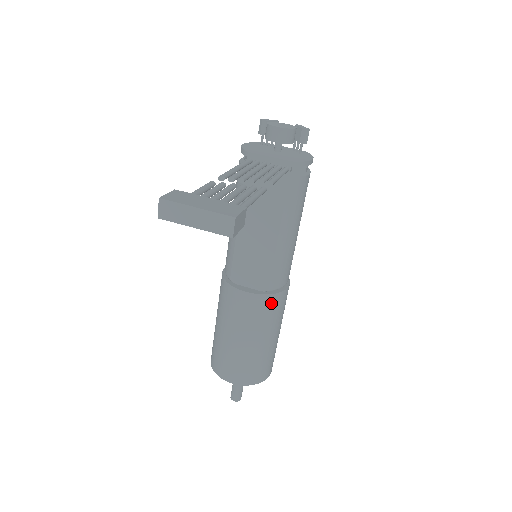
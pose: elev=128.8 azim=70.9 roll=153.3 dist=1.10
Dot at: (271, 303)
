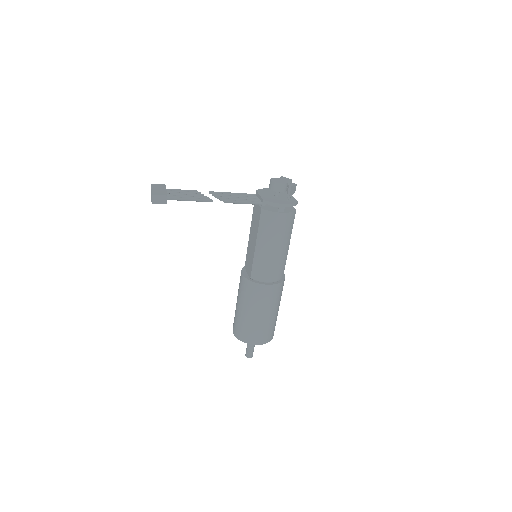
Dot at: (251, 287)
